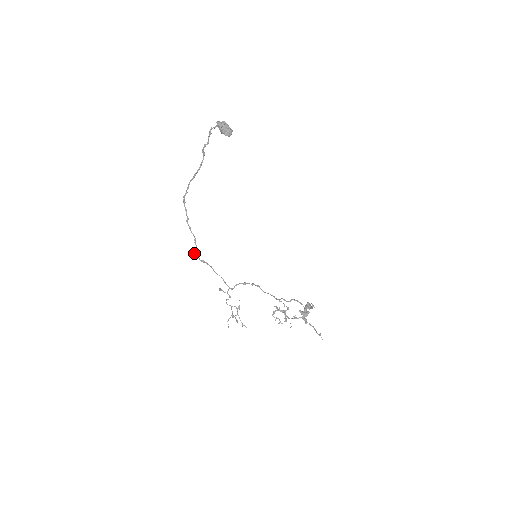
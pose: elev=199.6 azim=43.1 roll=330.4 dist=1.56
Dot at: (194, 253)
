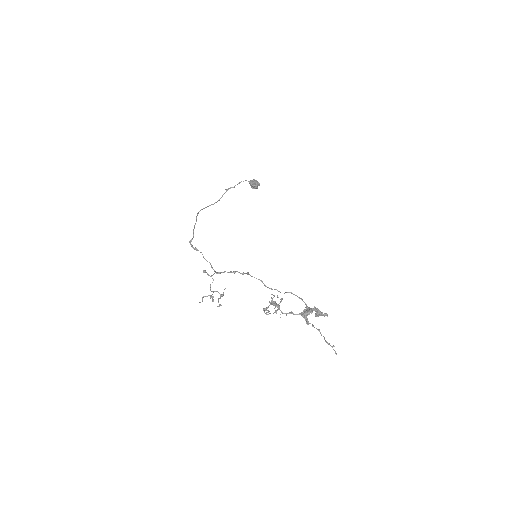
Dot at: (189, 242)
